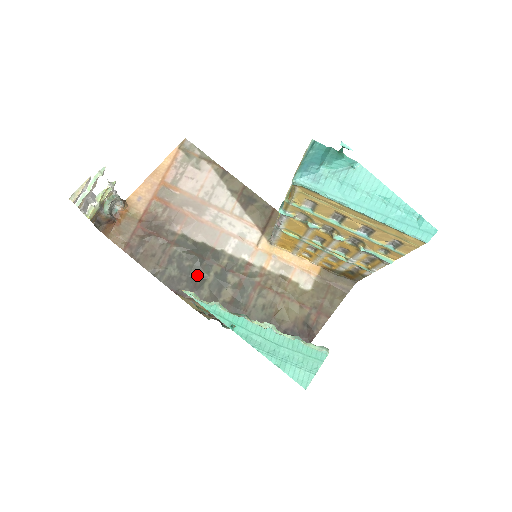
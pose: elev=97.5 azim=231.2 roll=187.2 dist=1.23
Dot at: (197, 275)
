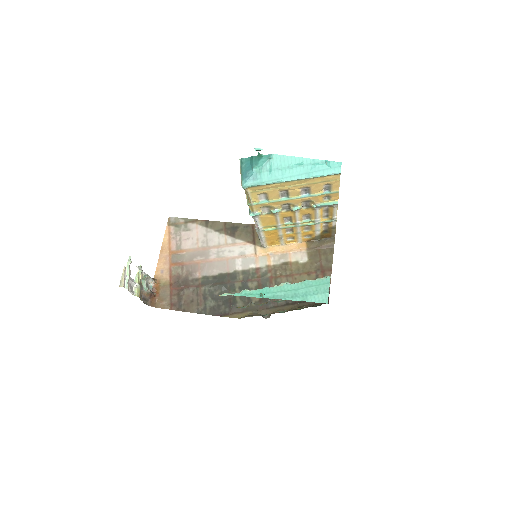
Dot at: (228, 296)
